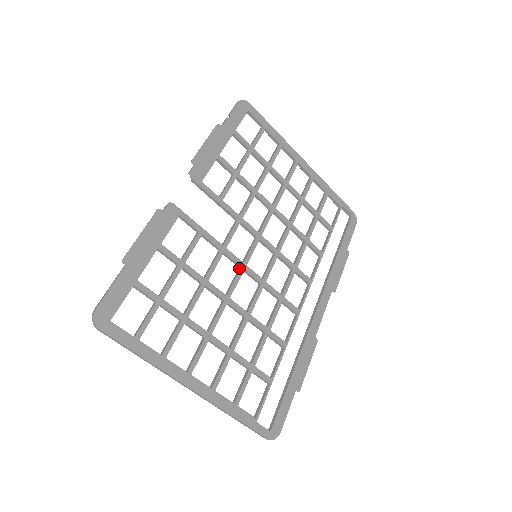
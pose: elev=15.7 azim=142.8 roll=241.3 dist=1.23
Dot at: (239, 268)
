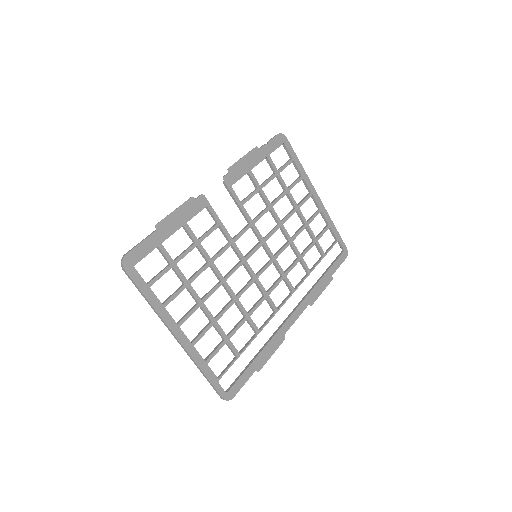
Dot at: (240, 261)
